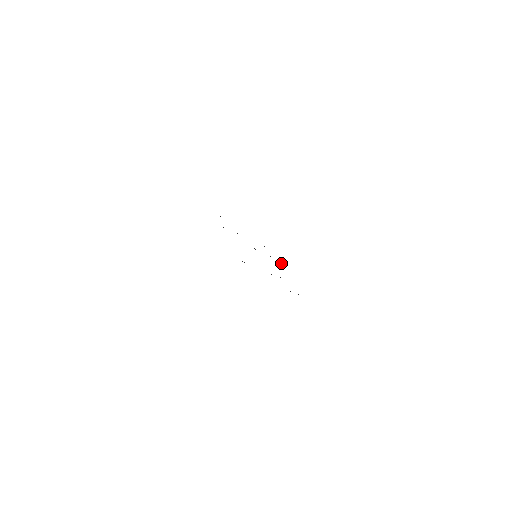
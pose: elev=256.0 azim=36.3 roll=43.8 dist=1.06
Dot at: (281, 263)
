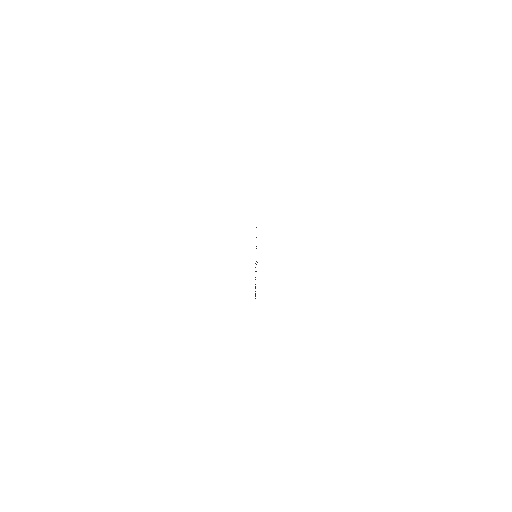
Dot at: occluded
